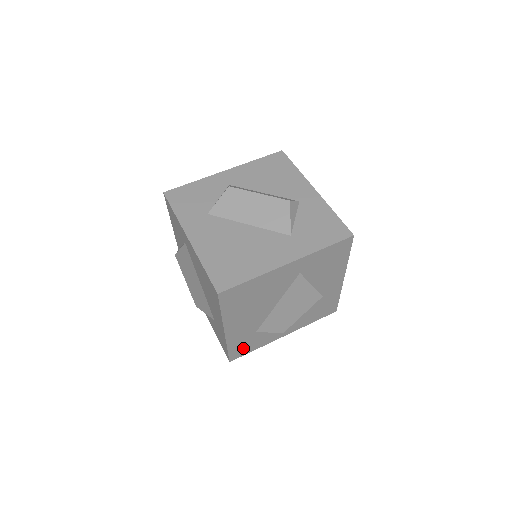
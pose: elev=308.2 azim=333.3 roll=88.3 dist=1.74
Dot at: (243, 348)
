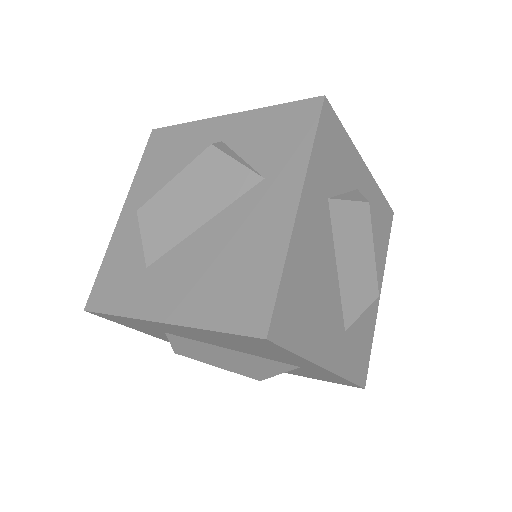
Dot at: occluded
